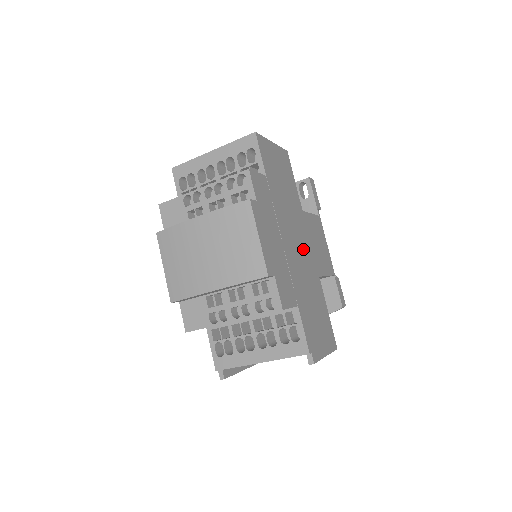
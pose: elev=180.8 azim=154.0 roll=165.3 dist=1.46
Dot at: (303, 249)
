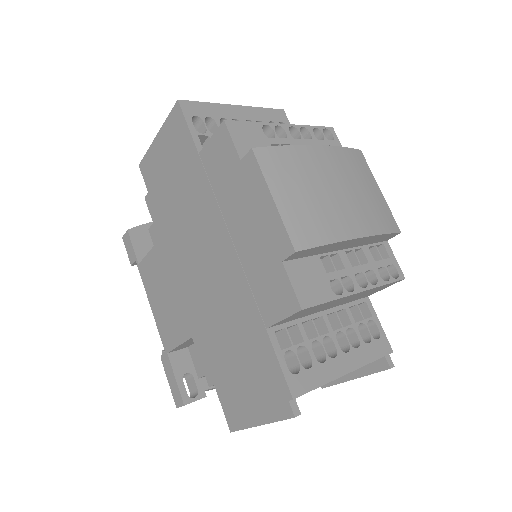
Dot at: occluded
